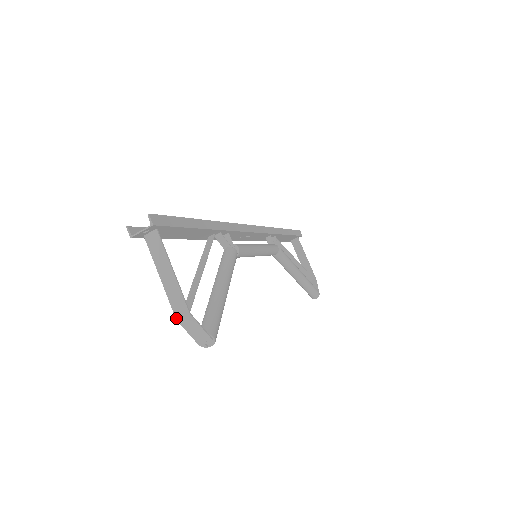
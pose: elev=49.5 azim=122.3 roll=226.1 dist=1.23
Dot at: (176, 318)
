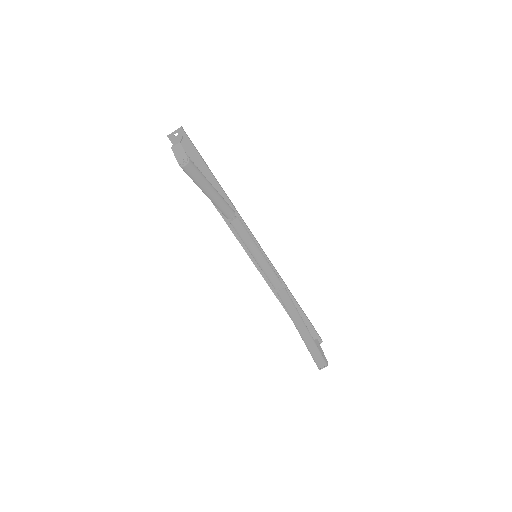
Dot at: (171, 148)
